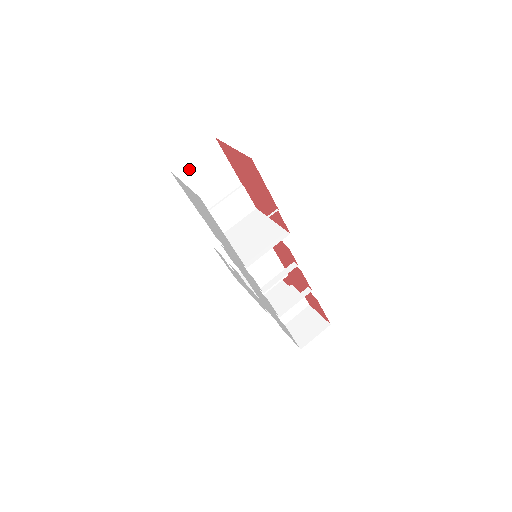
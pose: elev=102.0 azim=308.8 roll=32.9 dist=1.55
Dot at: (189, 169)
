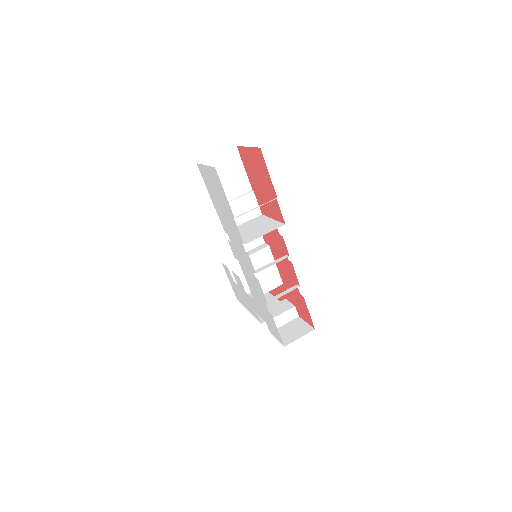
Dot at: (212, 166)
